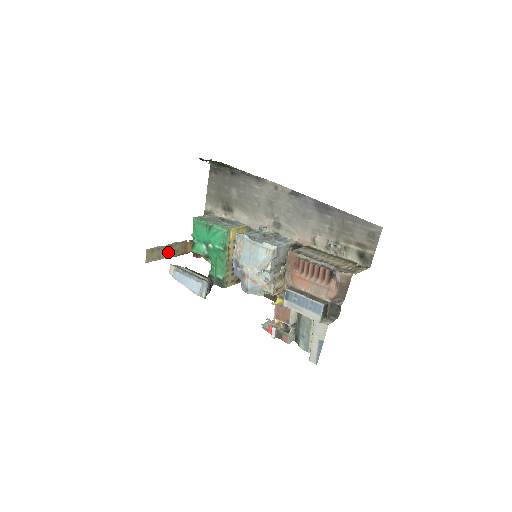
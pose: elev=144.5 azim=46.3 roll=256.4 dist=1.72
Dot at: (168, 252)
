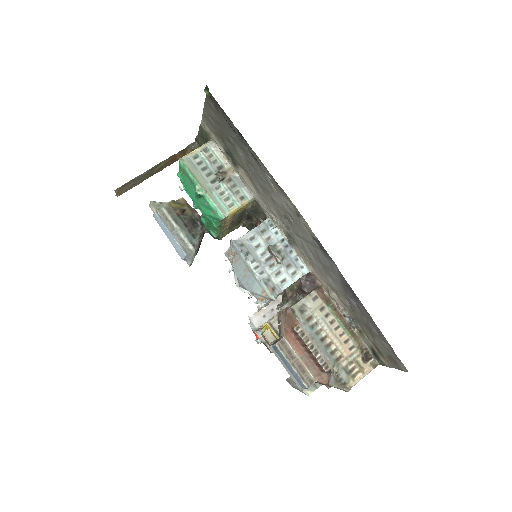
Dot at: (148, 175)
